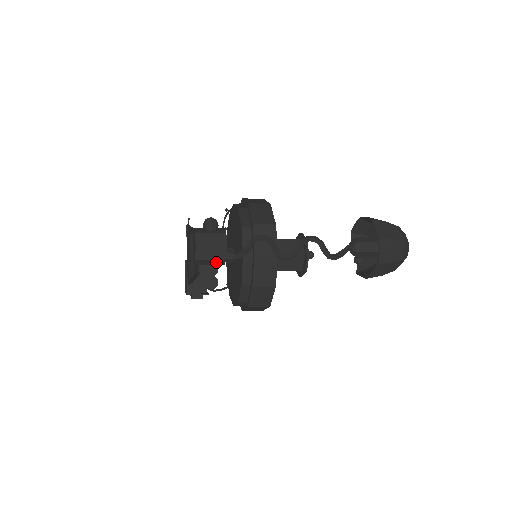
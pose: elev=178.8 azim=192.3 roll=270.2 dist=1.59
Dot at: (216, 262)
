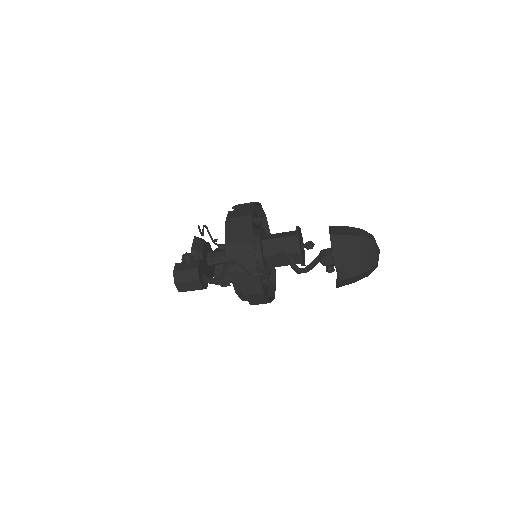
Dot at: occluded
